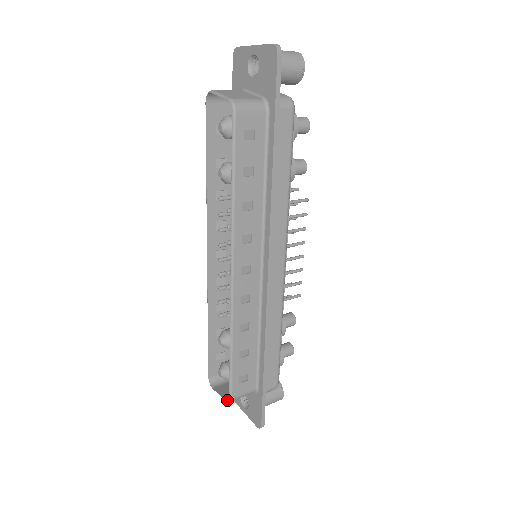
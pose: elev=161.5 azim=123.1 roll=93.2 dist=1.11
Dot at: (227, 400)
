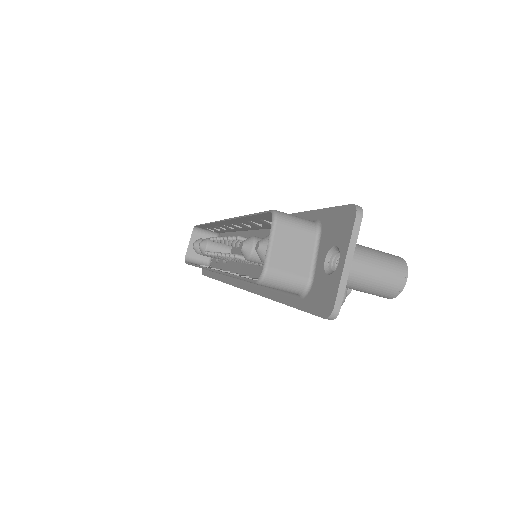
Dot at: occluded
